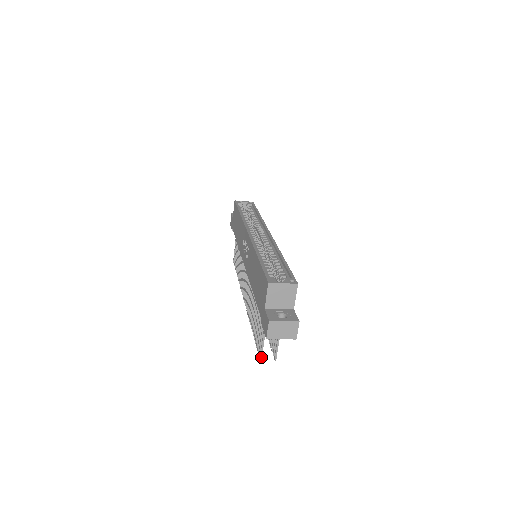
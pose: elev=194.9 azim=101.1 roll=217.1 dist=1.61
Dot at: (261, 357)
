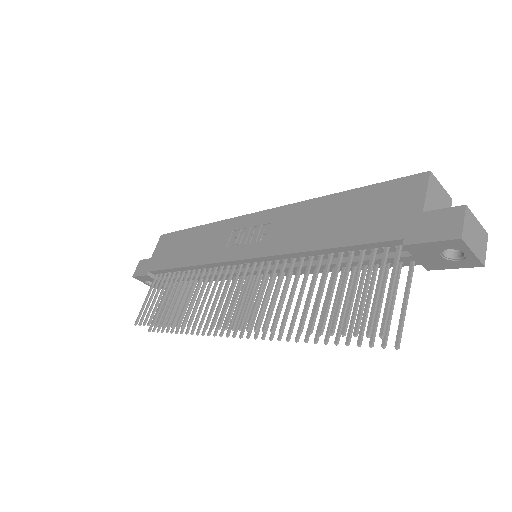
Dot at: (384, 330)
